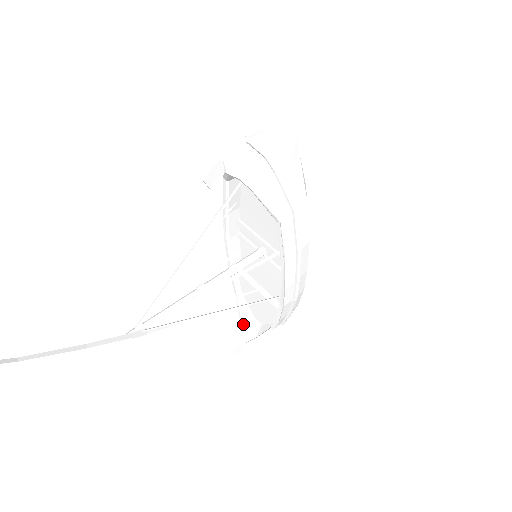
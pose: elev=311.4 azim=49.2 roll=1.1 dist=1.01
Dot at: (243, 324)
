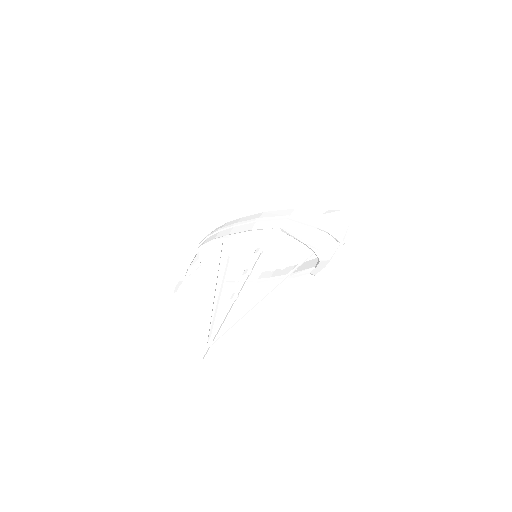
Dot at: (188, 268)
